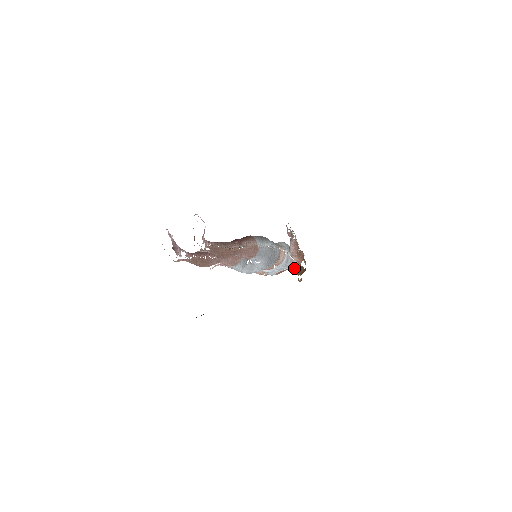
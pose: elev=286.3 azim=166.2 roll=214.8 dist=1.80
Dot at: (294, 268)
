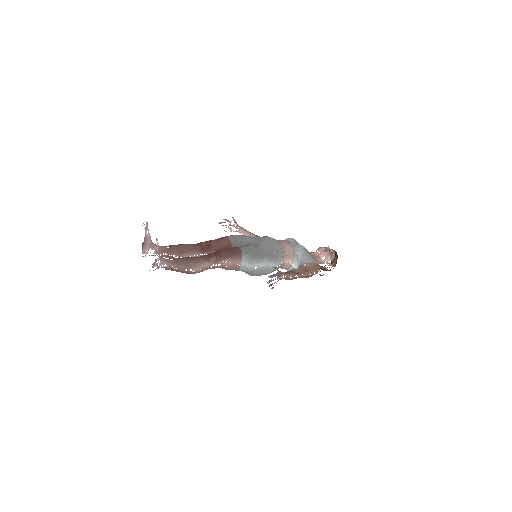
Dot at: occluded
